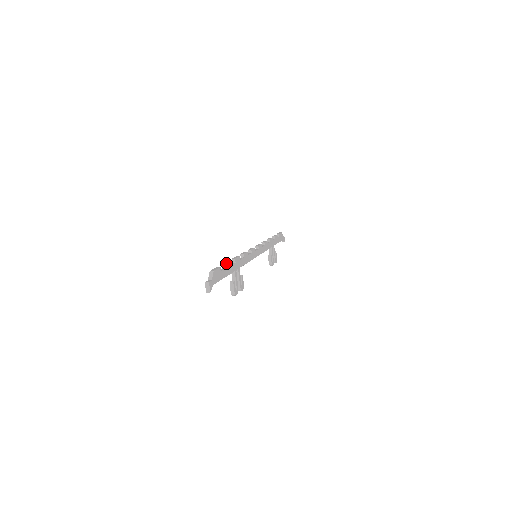
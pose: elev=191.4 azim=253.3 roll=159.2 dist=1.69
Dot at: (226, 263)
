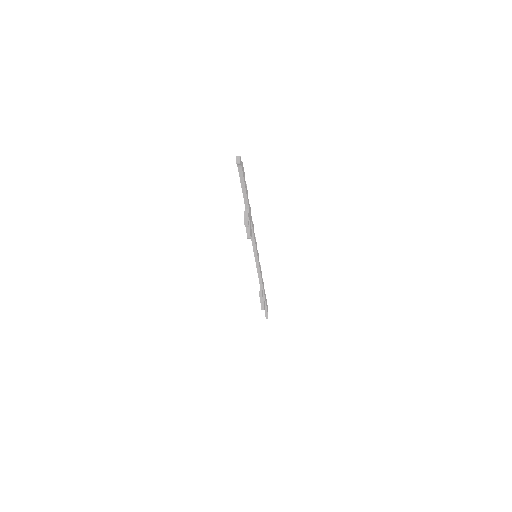
Dot at: (246, 186)
